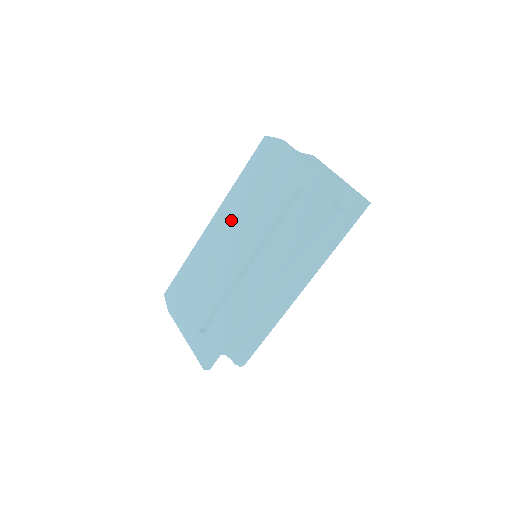
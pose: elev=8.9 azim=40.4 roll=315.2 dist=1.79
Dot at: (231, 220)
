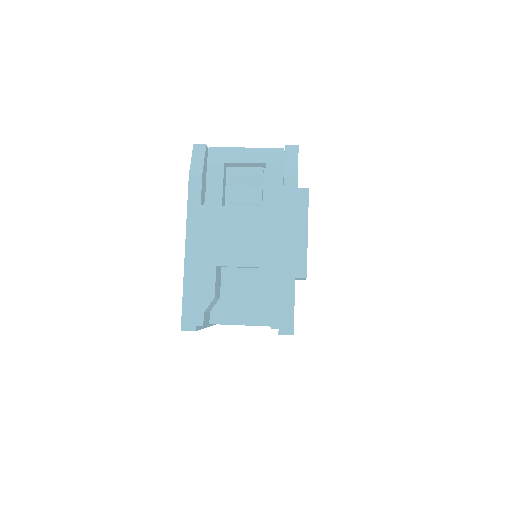
Dot at: occluded
